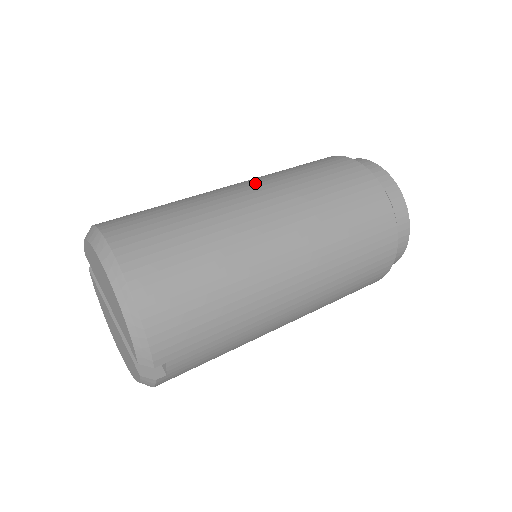
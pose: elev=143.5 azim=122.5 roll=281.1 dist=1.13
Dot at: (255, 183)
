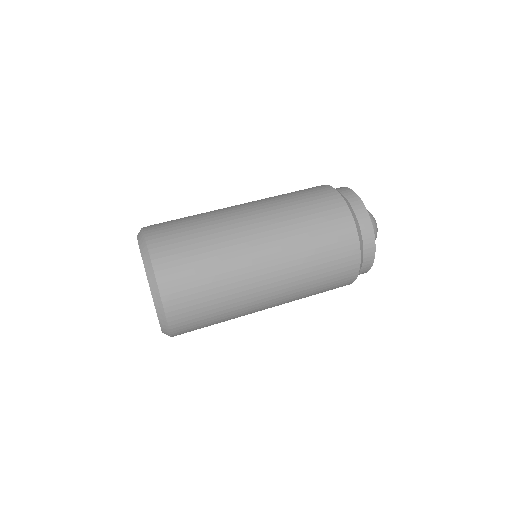
Dot at: (270, 234)
